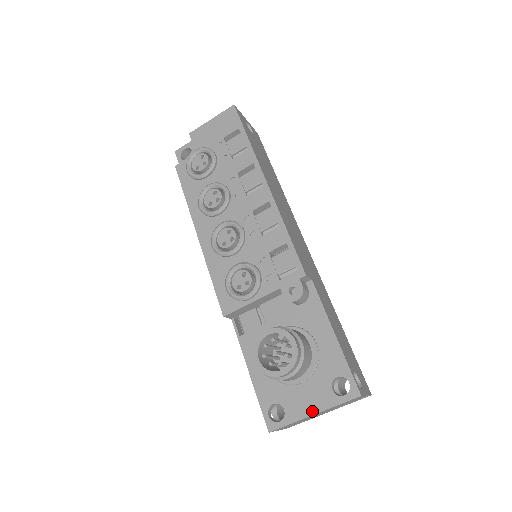
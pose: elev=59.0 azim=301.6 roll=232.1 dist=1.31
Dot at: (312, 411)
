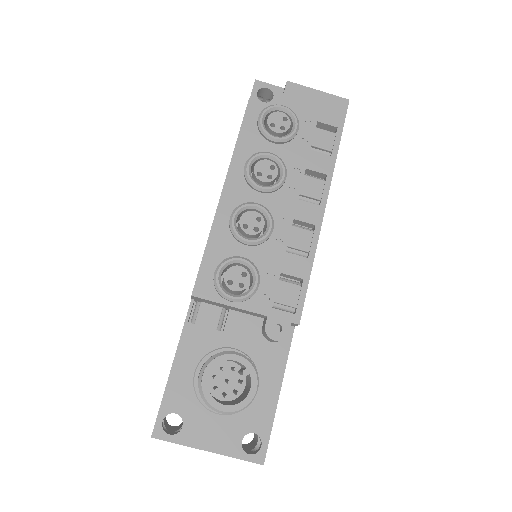
Dot at: (209, 447)
